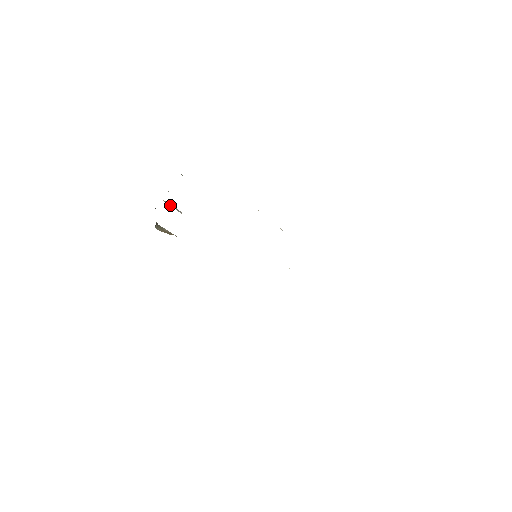
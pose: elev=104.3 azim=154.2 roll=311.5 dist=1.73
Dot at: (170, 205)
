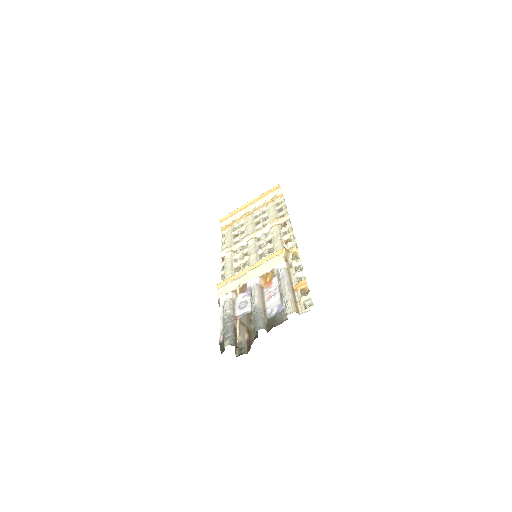
Dot at: occluded
